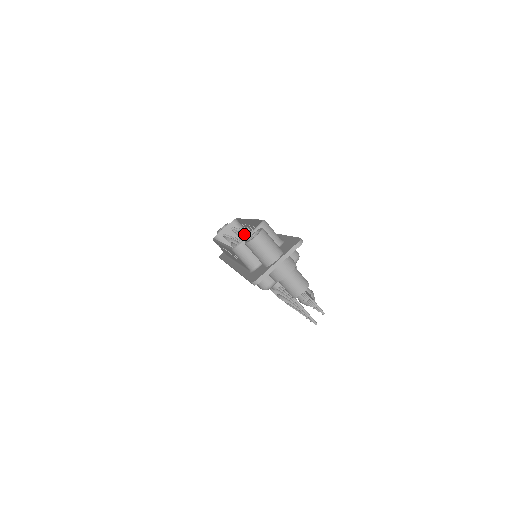
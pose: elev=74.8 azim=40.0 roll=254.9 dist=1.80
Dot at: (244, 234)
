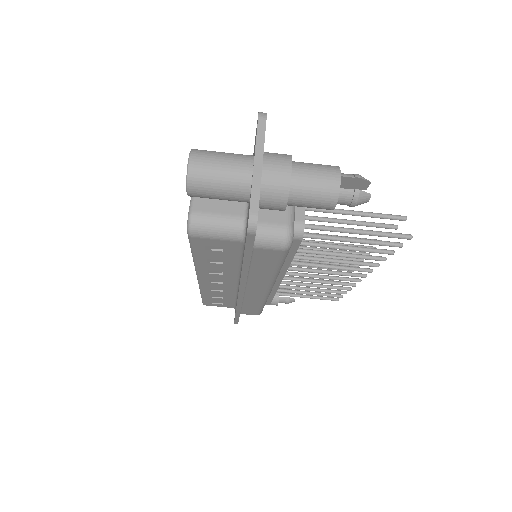
Dot at: occluded
